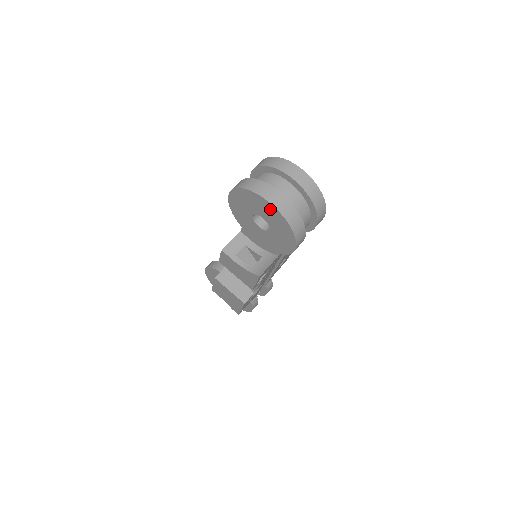
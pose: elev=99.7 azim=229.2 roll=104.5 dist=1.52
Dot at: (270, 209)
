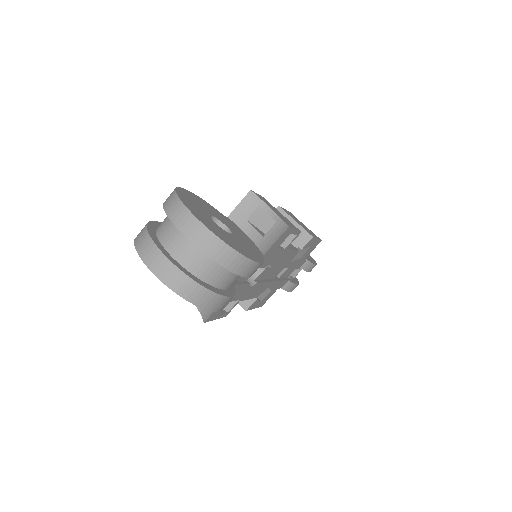
Dot at: occluded
